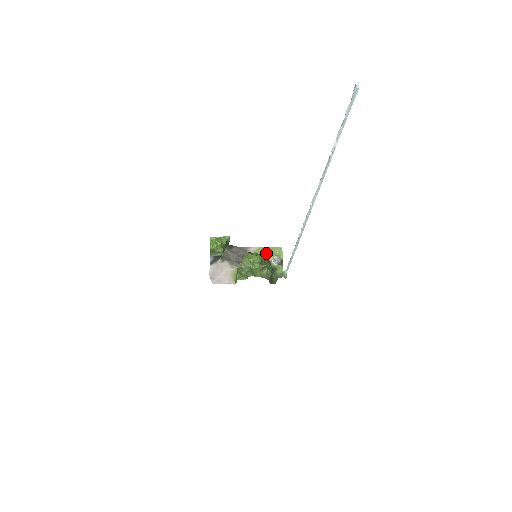
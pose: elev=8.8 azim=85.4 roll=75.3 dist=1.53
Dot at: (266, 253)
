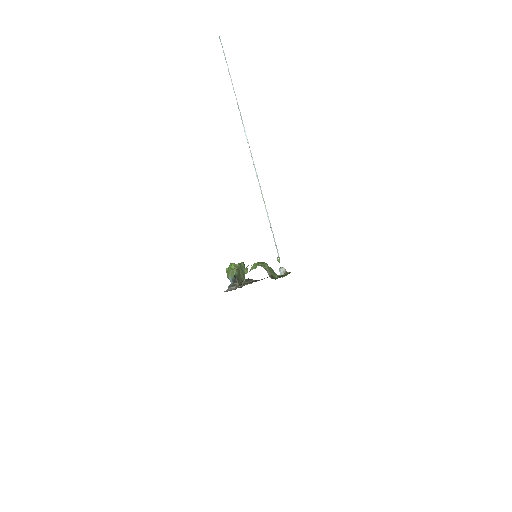
Dot at: occluded
